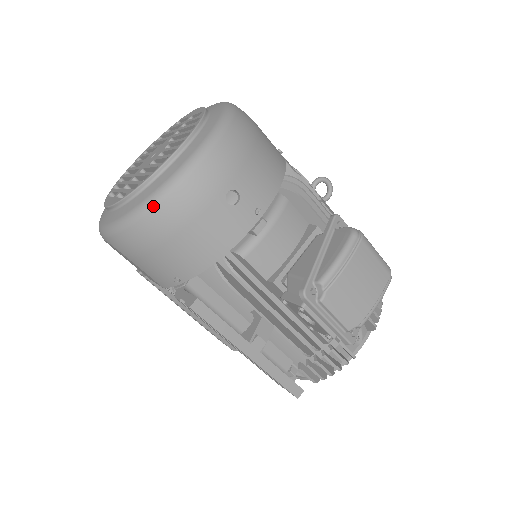
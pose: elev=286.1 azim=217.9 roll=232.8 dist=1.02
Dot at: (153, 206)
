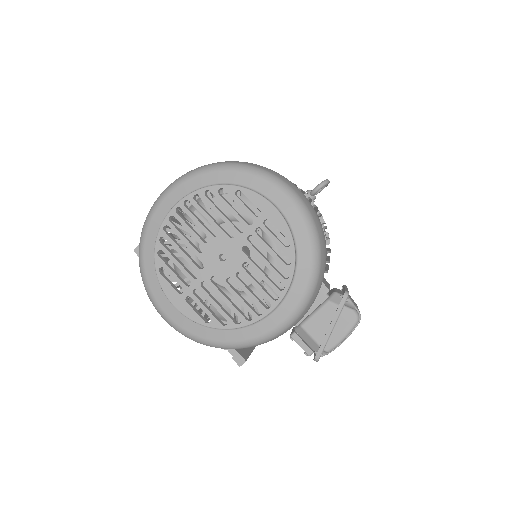
Dot at: occluded
